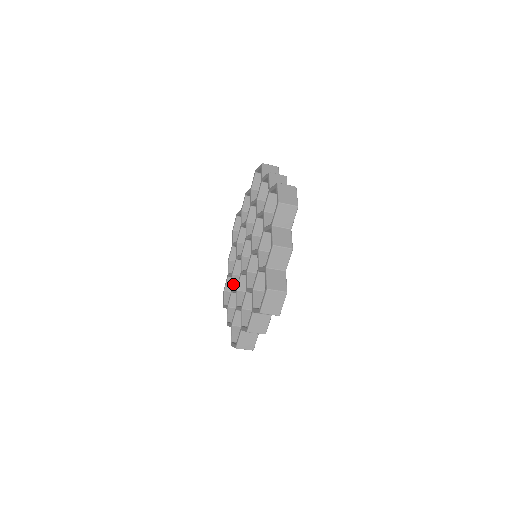
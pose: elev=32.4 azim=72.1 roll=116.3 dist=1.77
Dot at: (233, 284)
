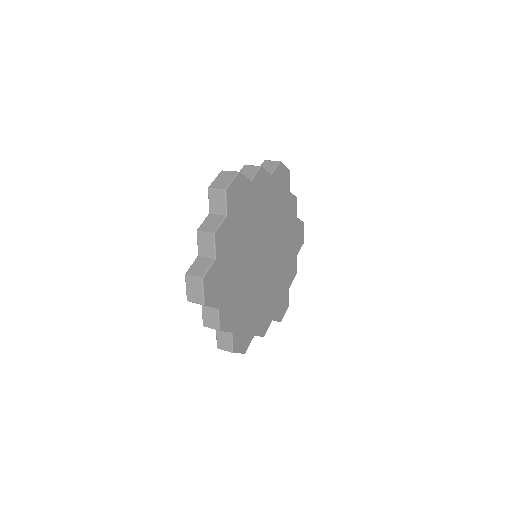
Dot at: occluded
